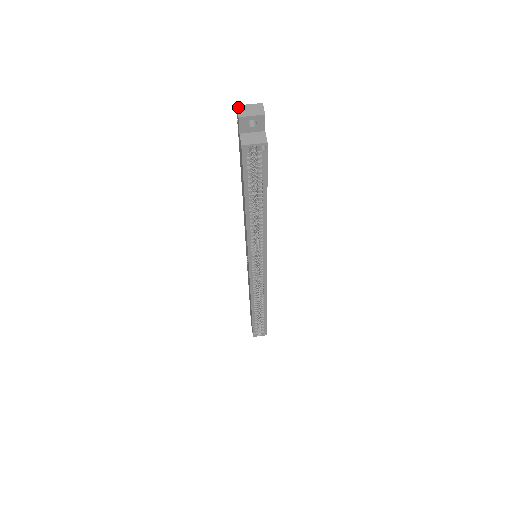
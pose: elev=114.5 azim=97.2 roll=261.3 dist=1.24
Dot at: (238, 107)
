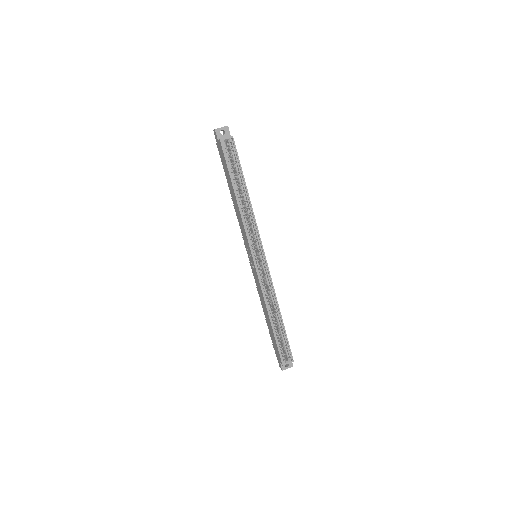
Dot at: (214, 129)
